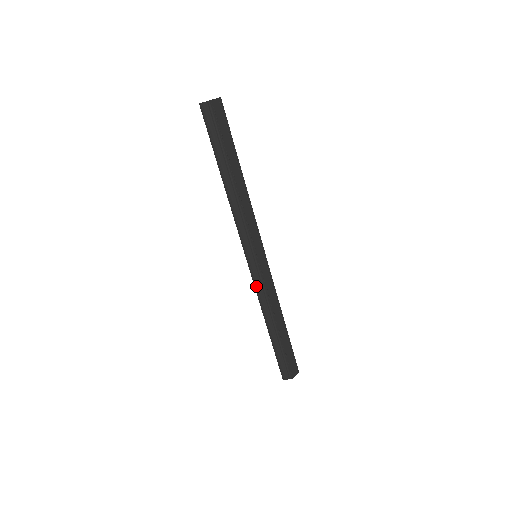
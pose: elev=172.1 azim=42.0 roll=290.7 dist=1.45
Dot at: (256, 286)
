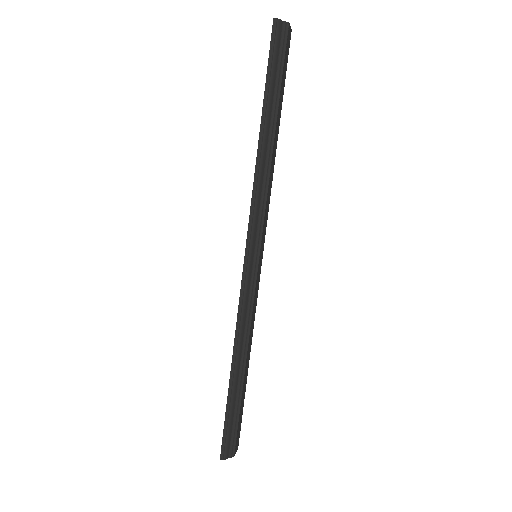
Dot at: (242, 300)
